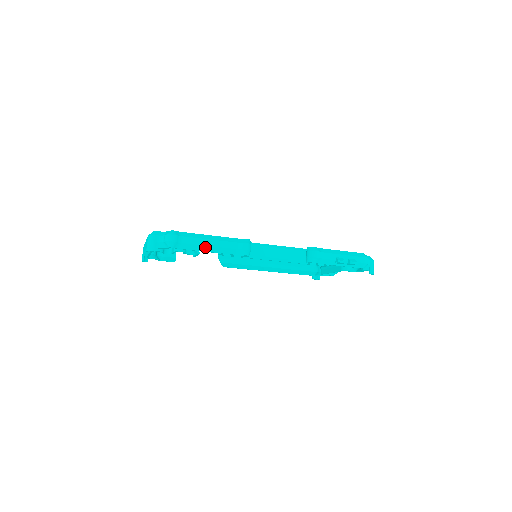
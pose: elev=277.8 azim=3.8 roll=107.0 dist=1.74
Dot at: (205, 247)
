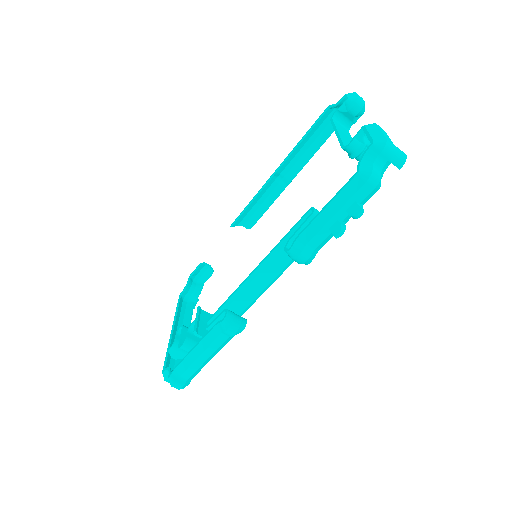
Dot at: (206, 362)
